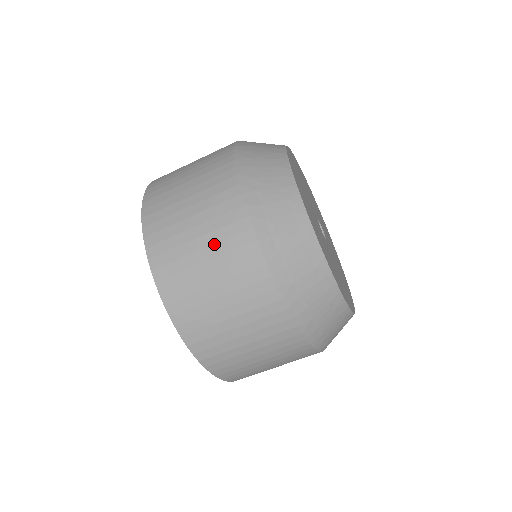
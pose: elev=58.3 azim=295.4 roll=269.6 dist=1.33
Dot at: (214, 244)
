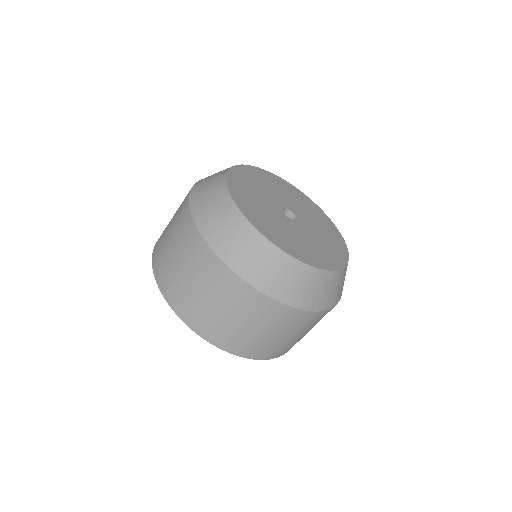
Dot at: (197, 274)
